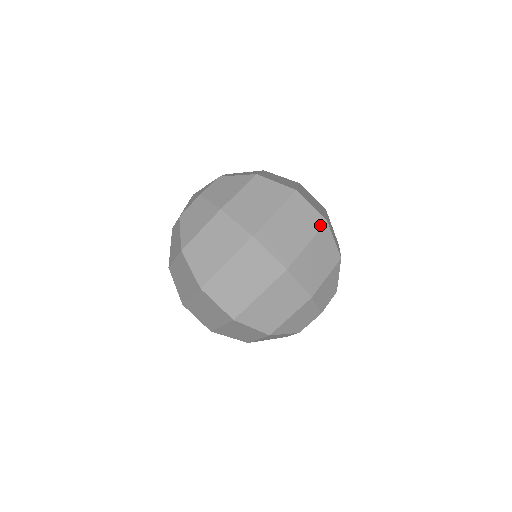
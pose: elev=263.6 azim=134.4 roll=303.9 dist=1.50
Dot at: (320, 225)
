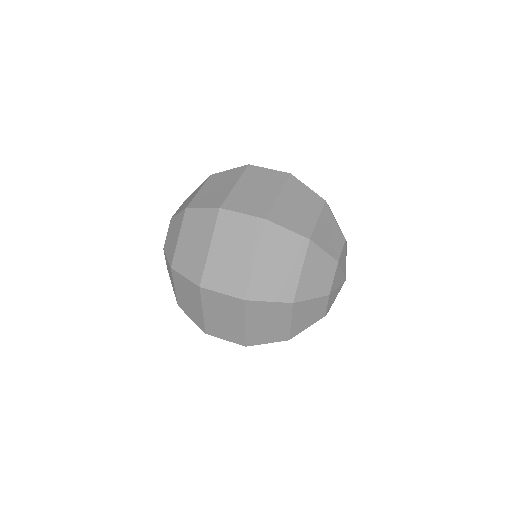
Dot at: occluded
